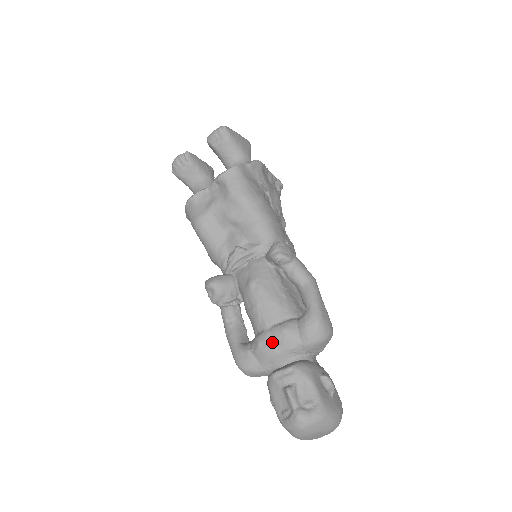
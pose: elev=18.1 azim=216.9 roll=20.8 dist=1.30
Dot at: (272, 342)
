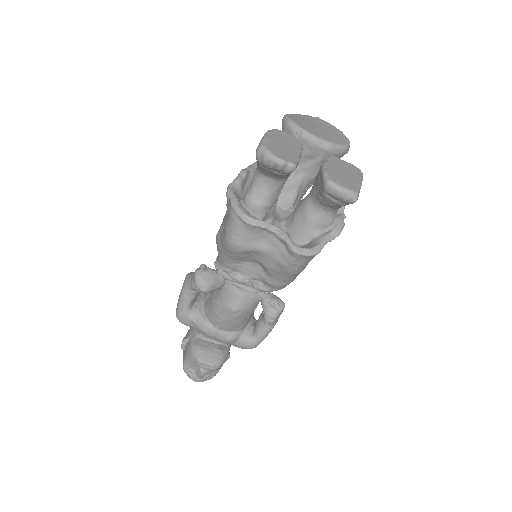
Dot at: (214, 337)
